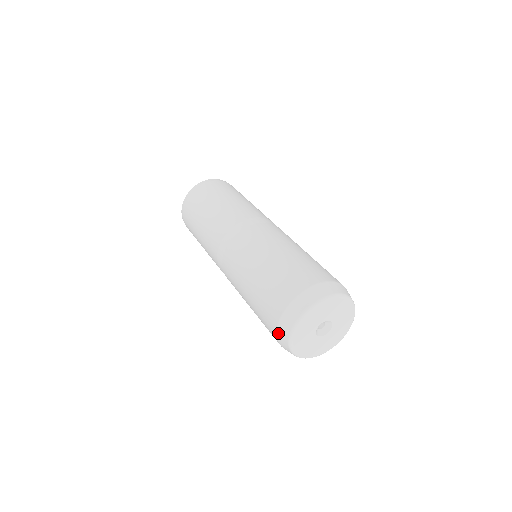
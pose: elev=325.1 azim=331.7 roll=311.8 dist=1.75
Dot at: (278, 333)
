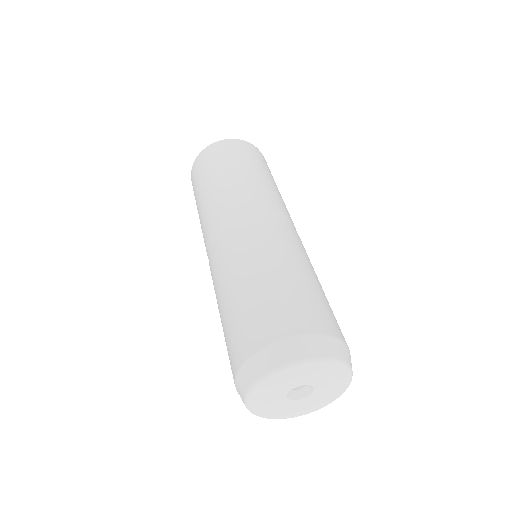
Dot at: occluded
